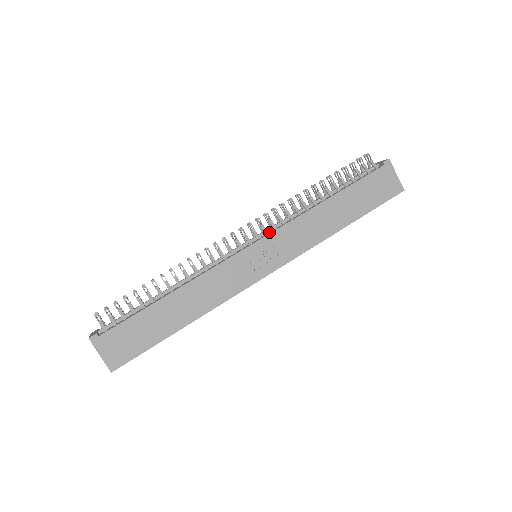
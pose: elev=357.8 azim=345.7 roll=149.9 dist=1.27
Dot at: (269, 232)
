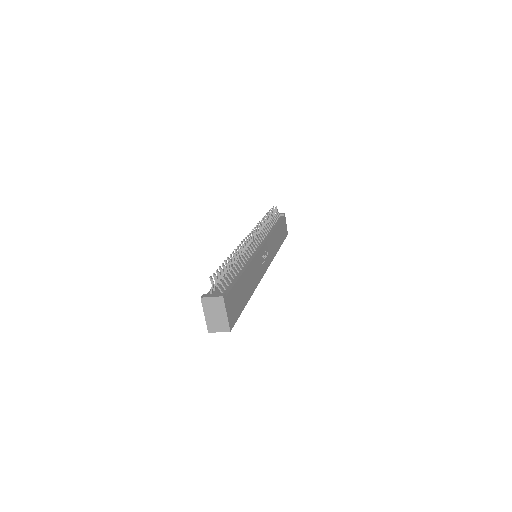
Dot at: (261, 240)
